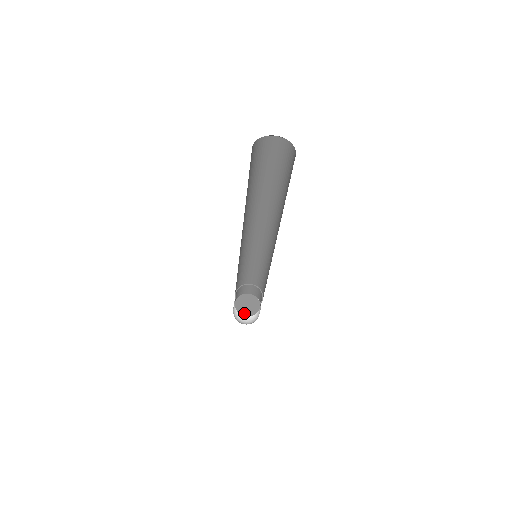
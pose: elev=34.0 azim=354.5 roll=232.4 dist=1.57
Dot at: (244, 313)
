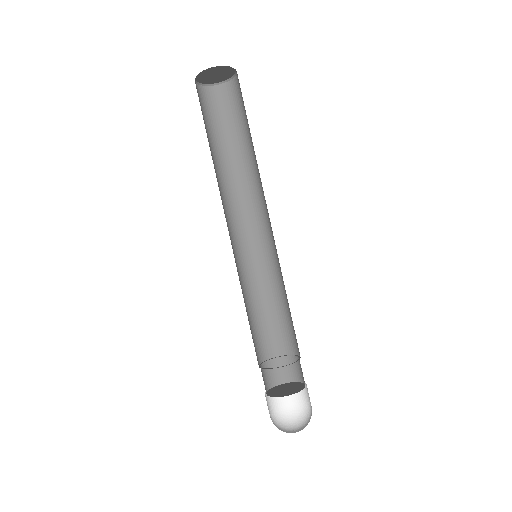
Dot at: (282, 395)
